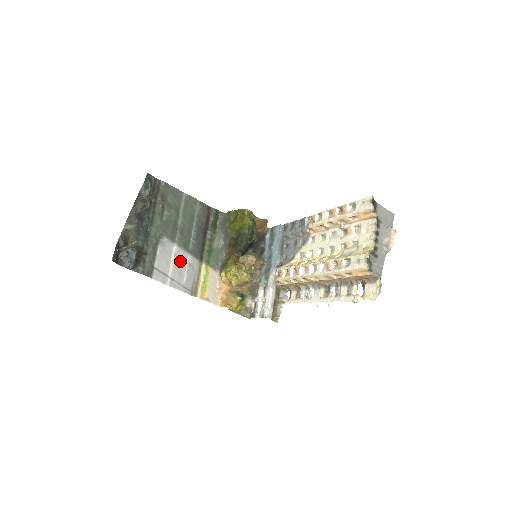
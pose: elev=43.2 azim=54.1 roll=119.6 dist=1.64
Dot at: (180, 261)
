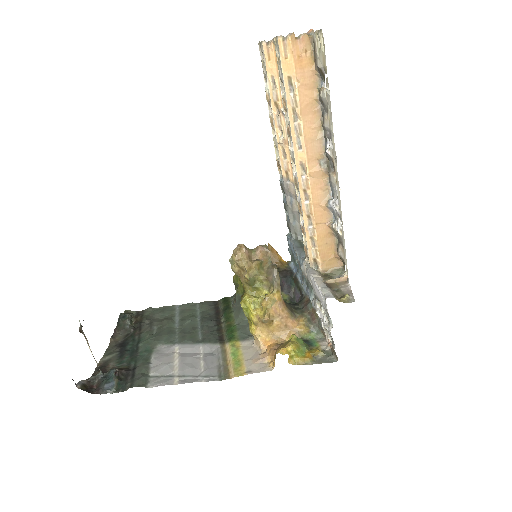
Dot at: (189, 356)
